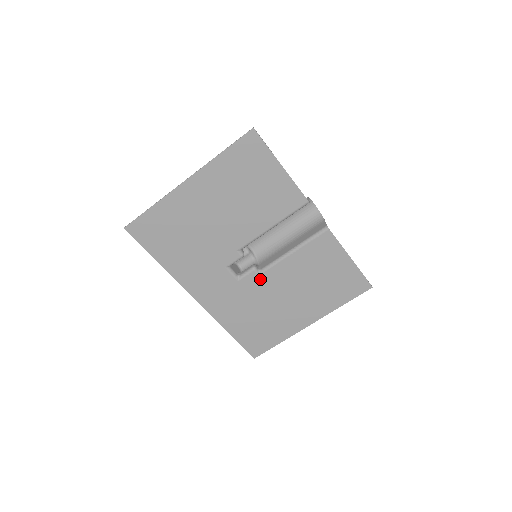
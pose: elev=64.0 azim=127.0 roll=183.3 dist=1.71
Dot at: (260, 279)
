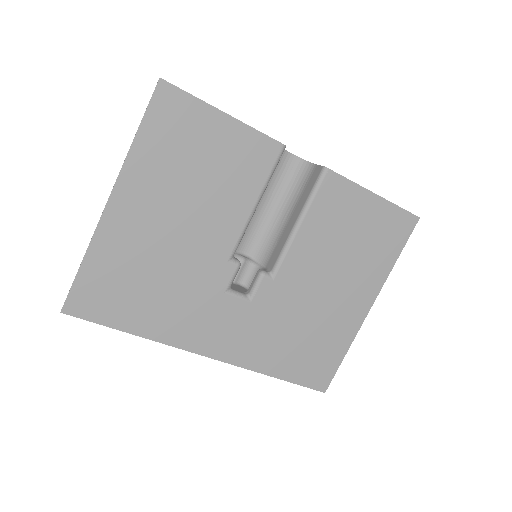
Dot at: (277, 284)
